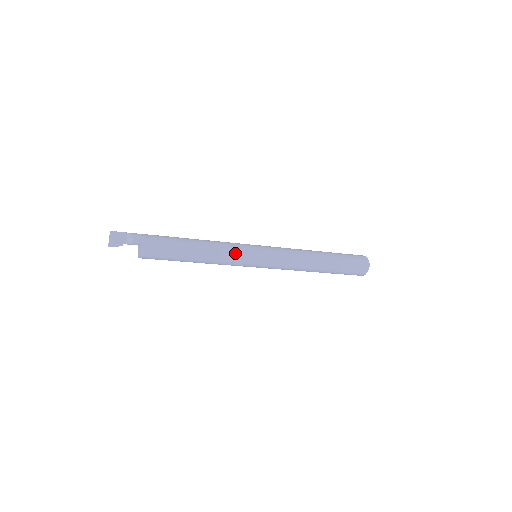
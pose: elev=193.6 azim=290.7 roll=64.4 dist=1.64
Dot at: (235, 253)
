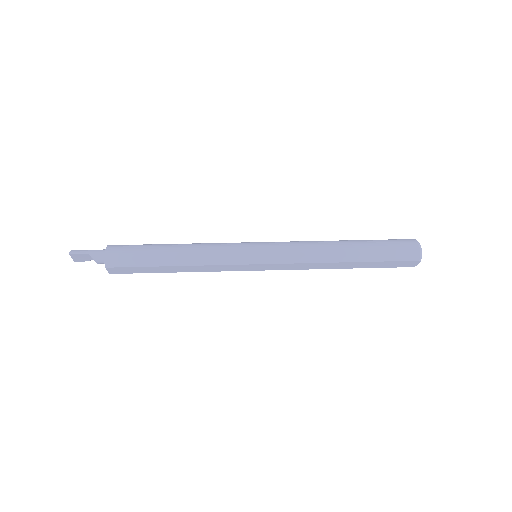
Dot at: (223, 266)
